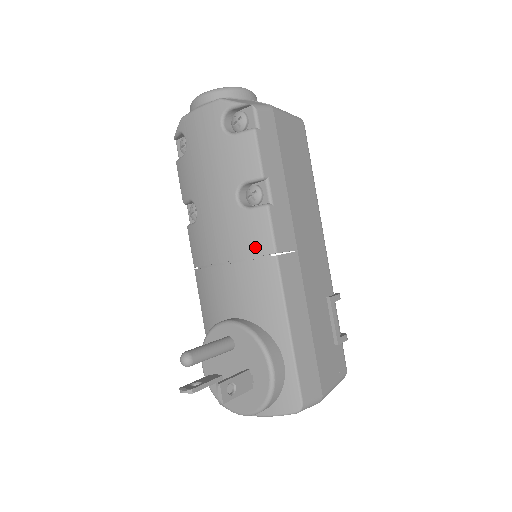
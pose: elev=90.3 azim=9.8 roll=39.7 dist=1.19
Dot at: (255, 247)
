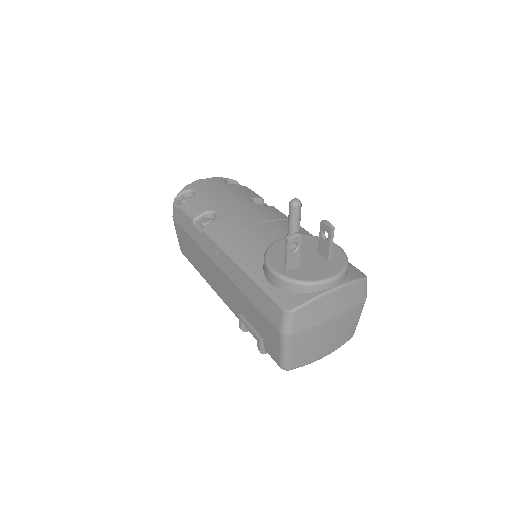
Dot at: (277, 216)
